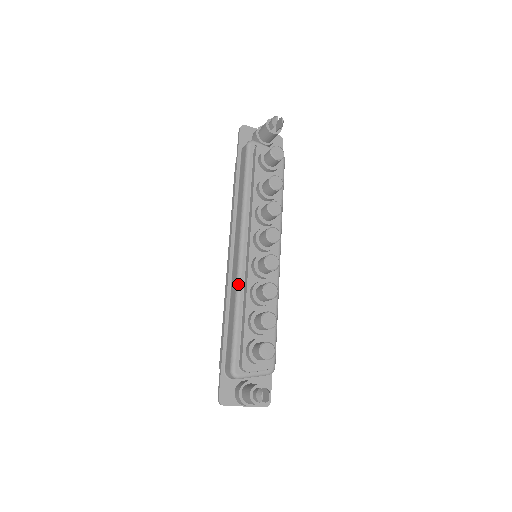
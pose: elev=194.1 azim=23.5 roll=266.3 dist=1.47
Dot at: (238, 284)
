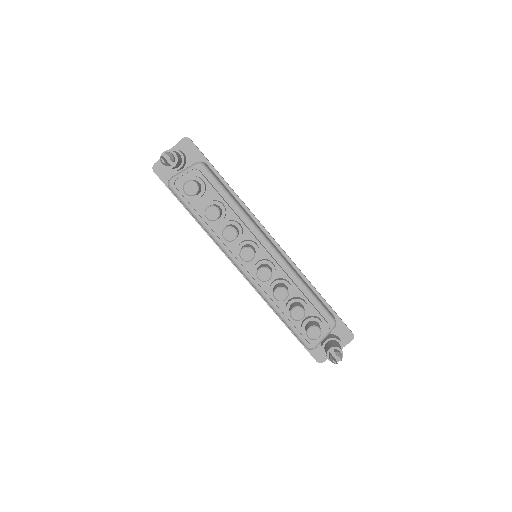
Dot at: (260, 294)
